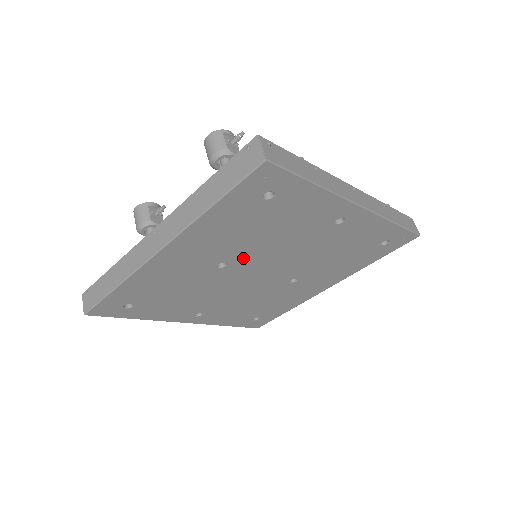
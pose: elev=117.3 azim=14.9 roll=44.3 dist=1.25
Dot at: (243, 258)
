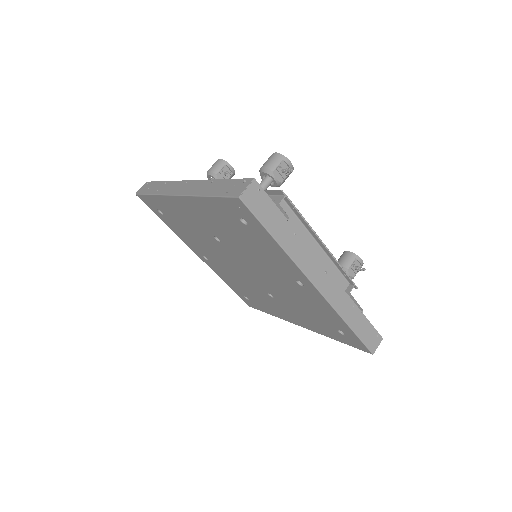
Dot at: (232, 247)
